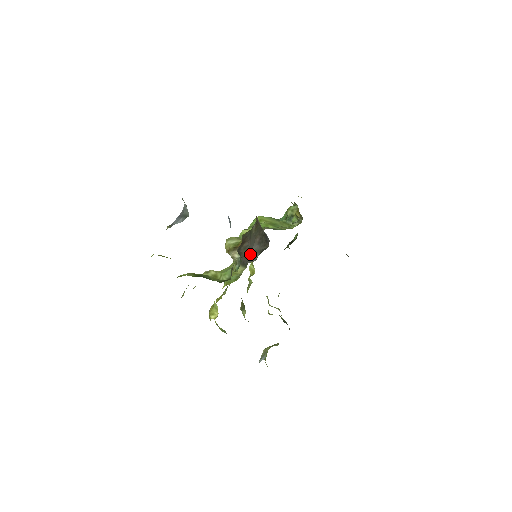
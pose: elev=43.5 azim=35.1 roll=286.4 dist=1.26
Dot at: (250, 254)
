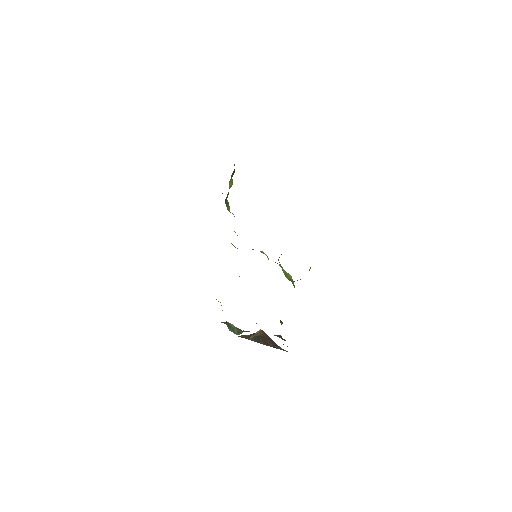
Dot at: occluded
